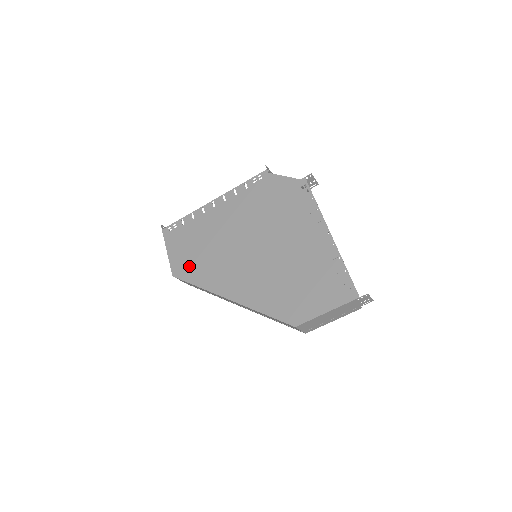
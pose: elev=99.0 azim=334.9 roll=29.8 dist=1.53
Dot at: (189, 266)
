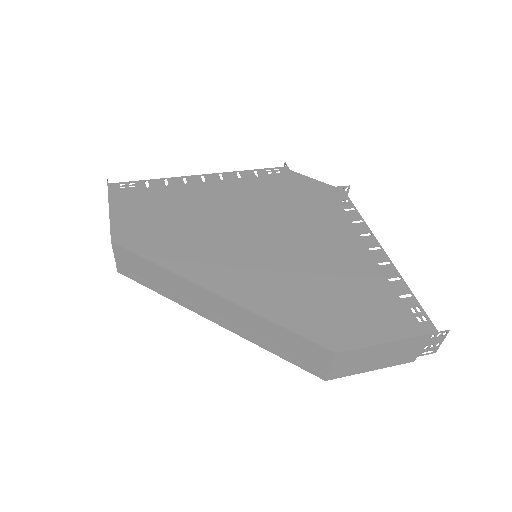
Dot at: (147, 235)
